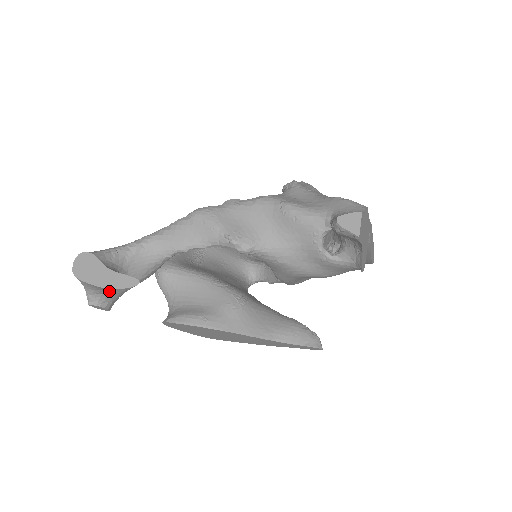
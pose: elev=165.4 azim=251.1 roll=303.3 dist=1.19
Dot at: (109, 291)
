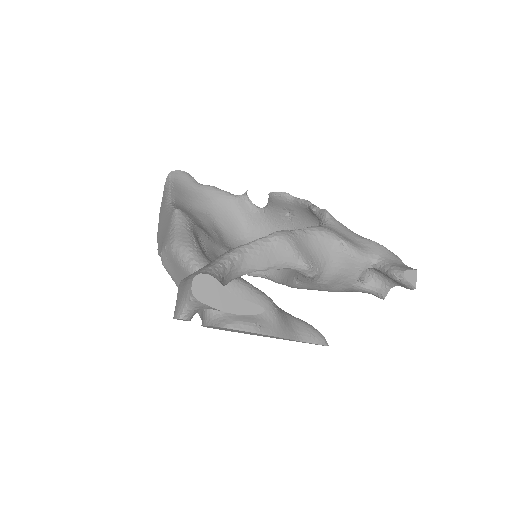
Dot at: occluded
